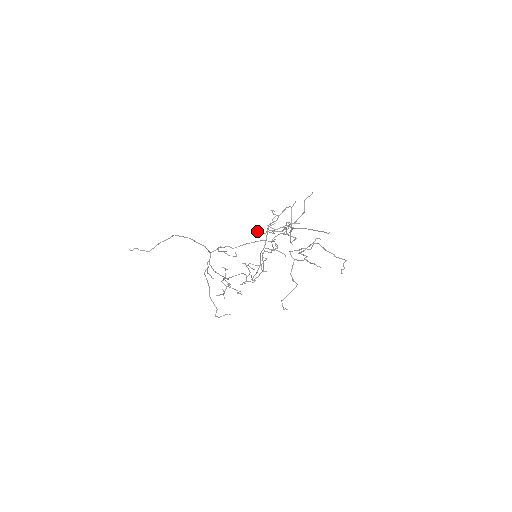
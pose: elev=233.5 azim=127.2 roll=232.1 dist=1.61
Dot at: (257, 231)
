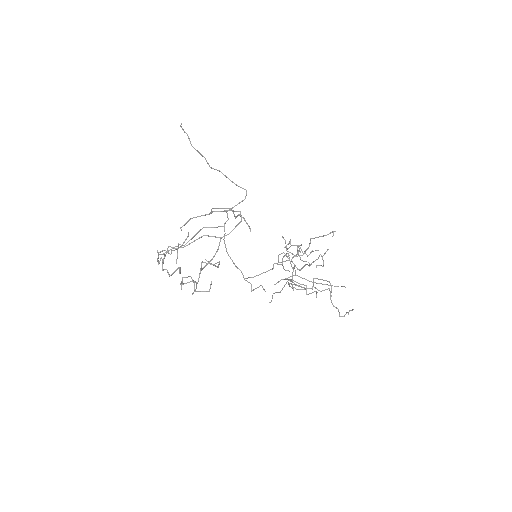
Dot at: occluded
